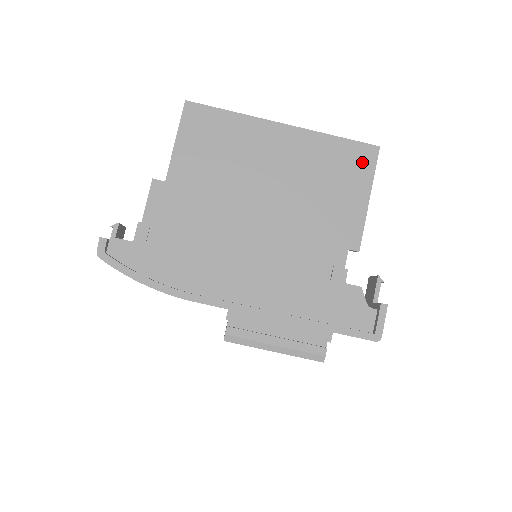
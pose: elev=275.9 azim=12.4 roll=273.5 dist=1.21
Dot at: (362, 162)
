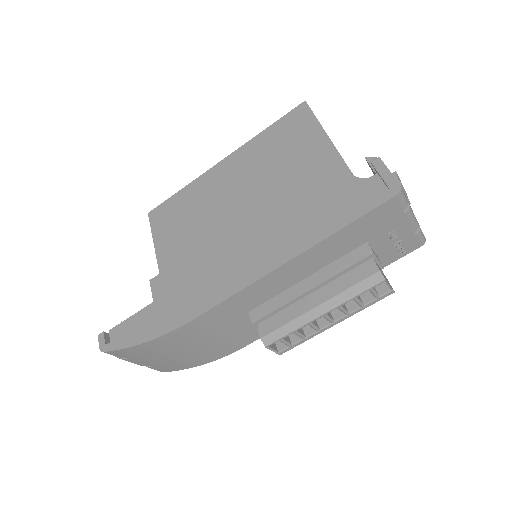
Dot at: (299, 121)
